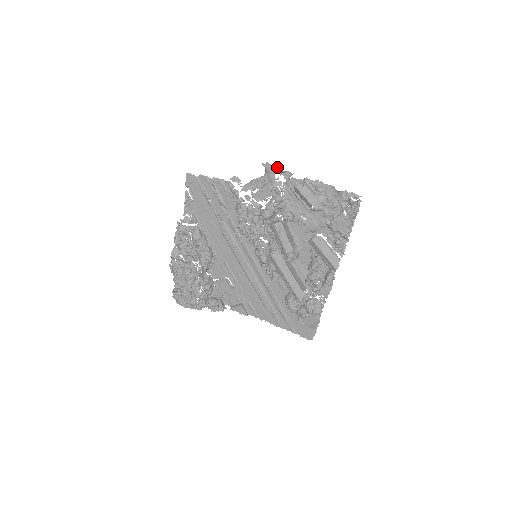
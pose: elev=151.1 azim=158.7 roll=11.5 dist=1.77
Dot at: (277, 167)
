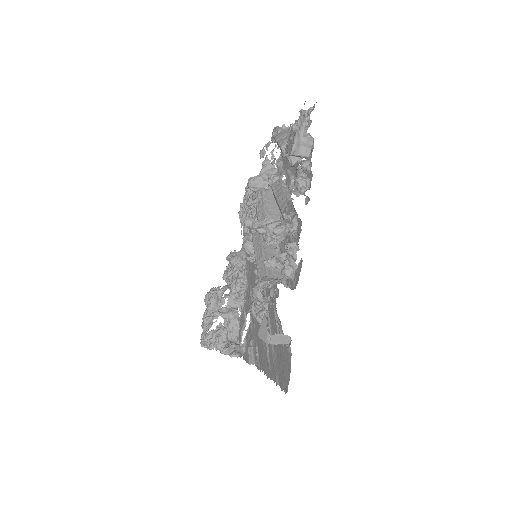
Dot at: occluded
